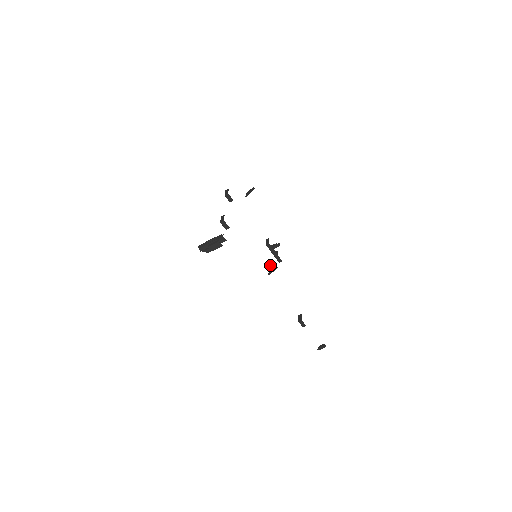
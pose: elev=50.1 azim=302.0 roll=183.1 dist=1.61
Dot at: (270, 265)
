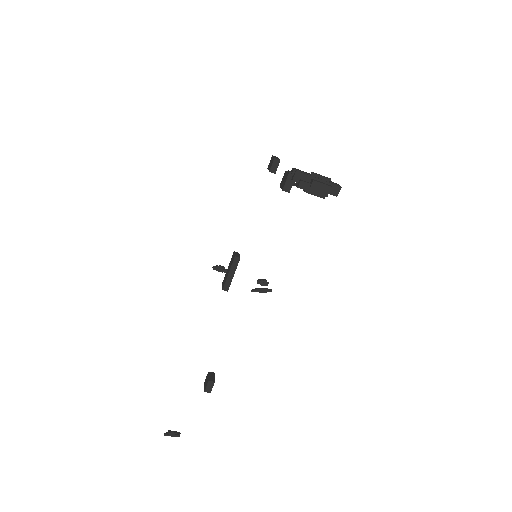
Dot at: (264, 281)
